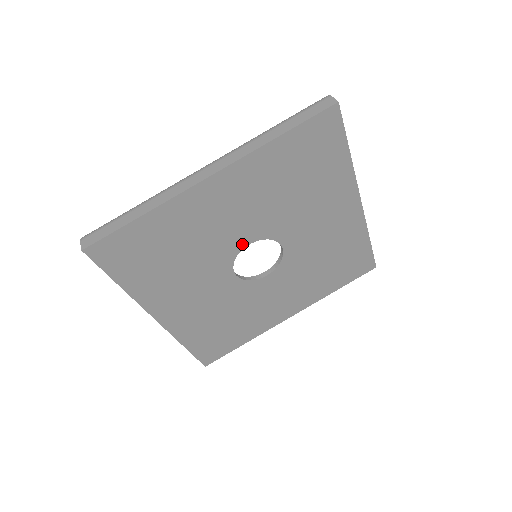
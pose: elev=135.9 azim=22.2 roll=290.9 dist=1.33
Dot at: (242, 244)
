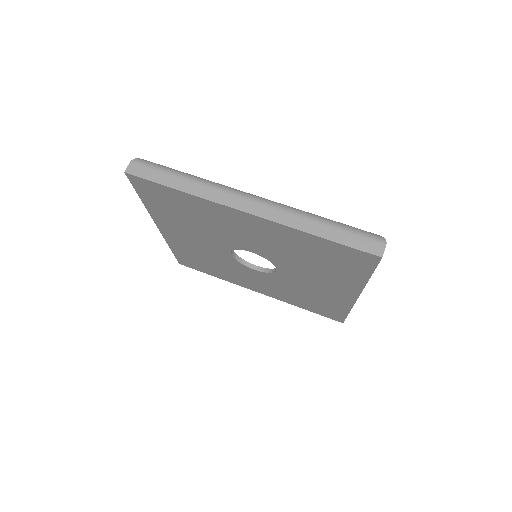
Dot at: (247, 248)
